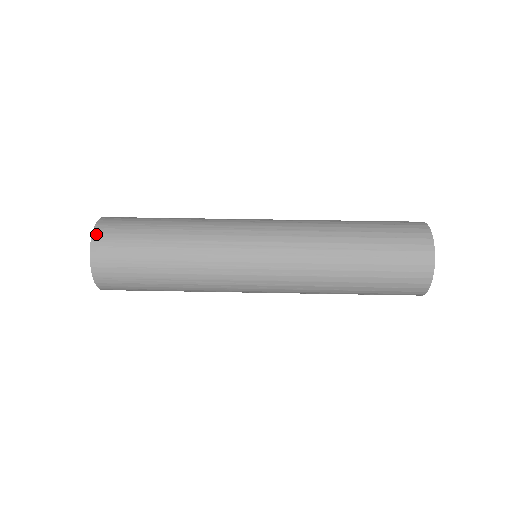
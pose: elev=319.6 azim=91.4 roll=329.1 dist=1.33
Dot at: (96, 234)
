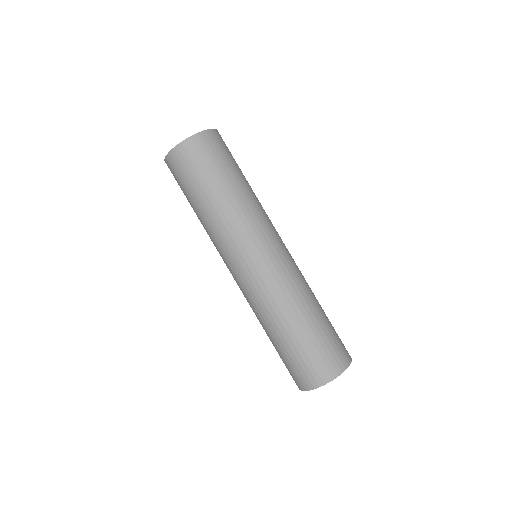
Dot at: (174, 151)
